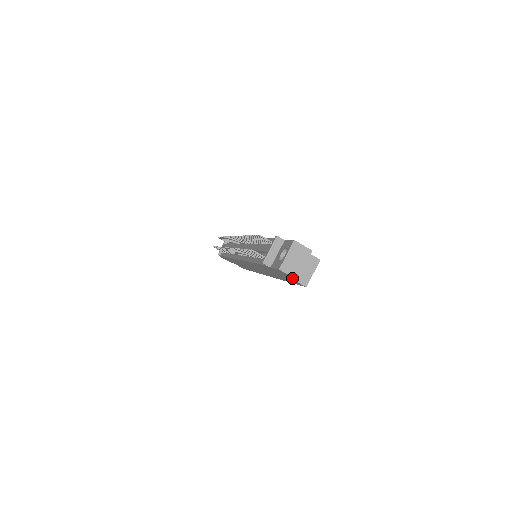
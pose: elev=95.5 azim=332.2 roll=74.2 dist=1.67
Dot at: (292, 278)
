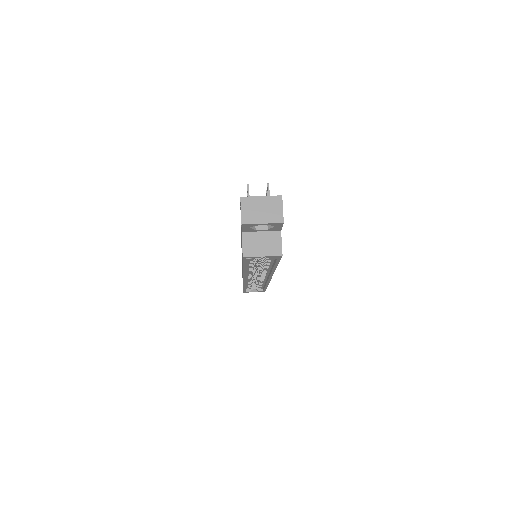
Dot at: (242, 227)
